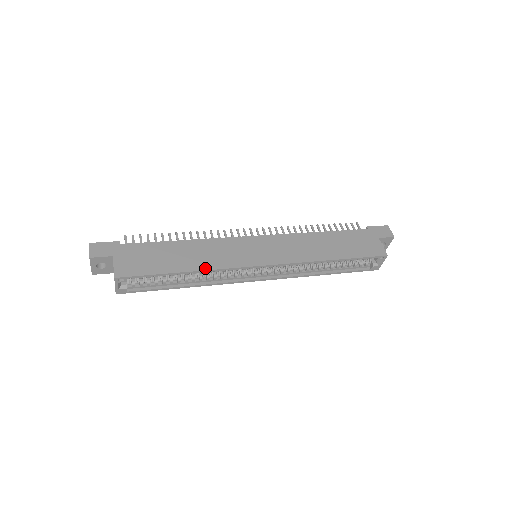
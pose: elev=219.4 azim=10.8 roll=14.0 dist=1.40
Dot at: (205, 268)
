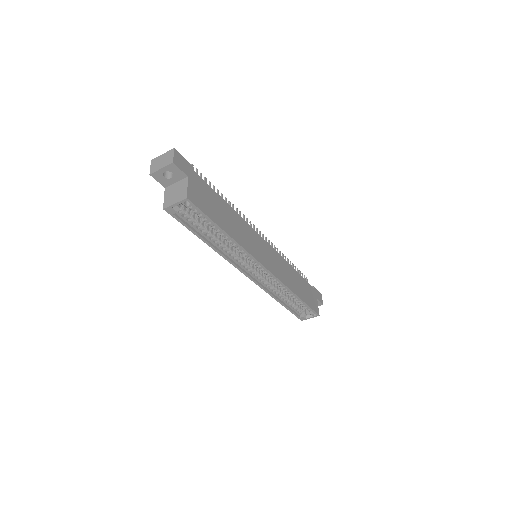
Dot at: (239, 242)
